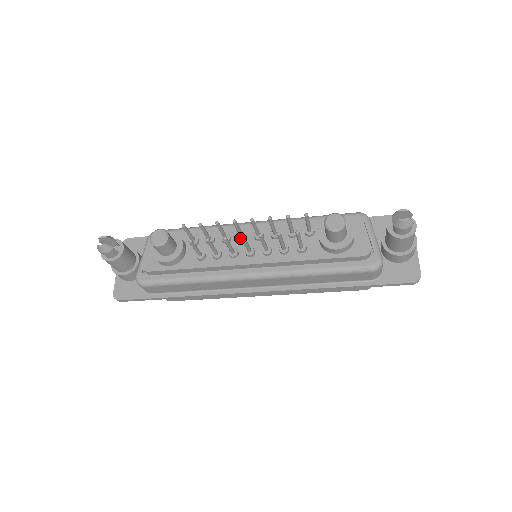
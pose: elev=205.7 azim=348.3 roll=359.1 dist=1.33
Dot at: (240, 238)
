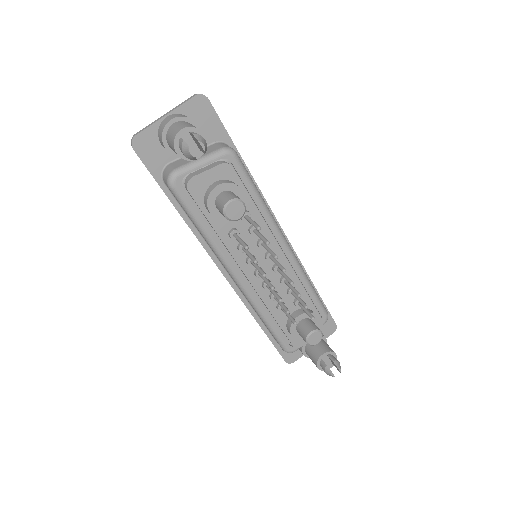
Dot at: (268, 257)
